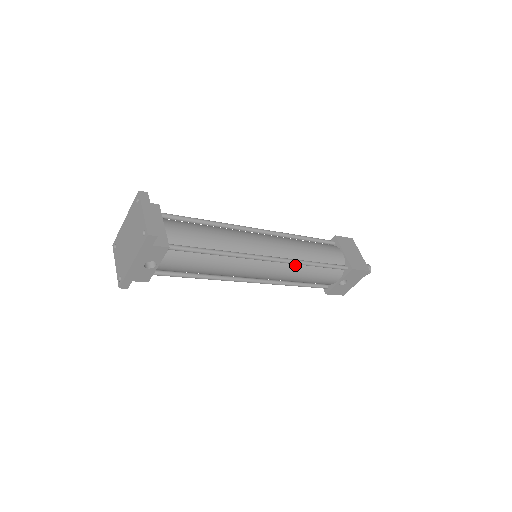
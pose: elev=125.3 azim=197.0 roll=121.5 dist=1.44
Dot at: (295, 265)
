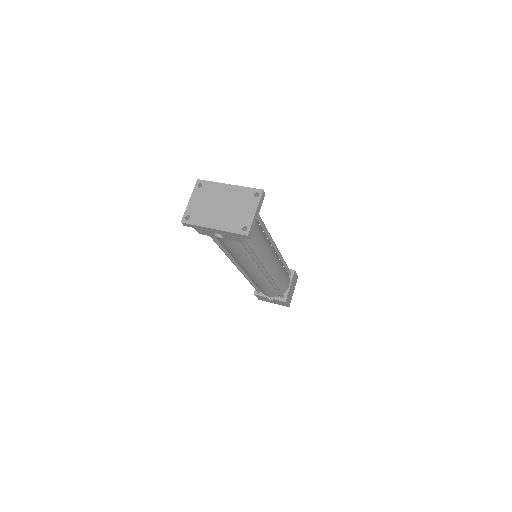
Dot at: (268, 281)
